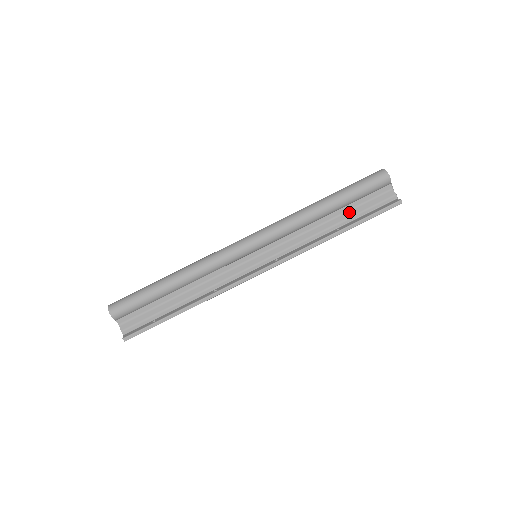
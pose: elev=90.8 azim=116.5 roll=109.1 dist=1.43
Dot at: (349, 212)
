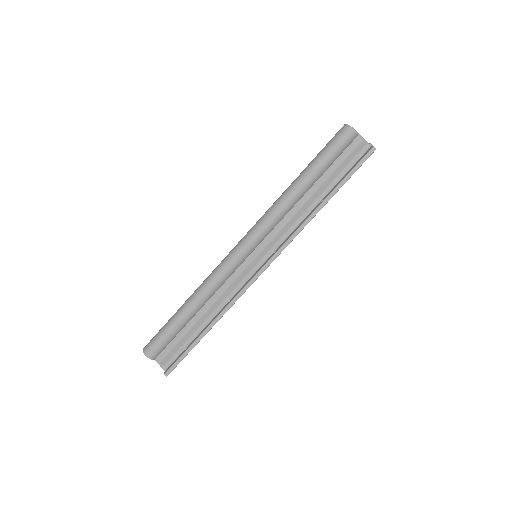
Dot at: (328, 179)
